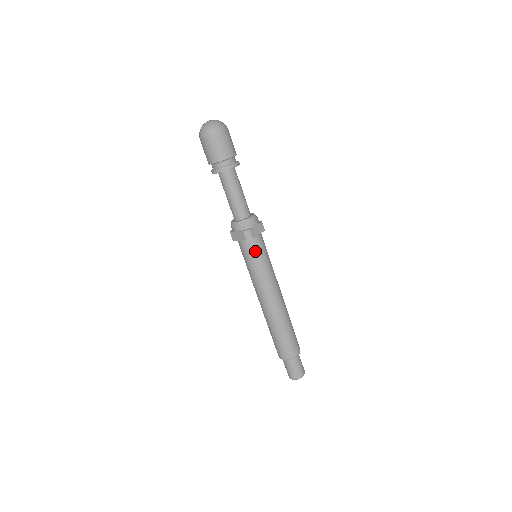
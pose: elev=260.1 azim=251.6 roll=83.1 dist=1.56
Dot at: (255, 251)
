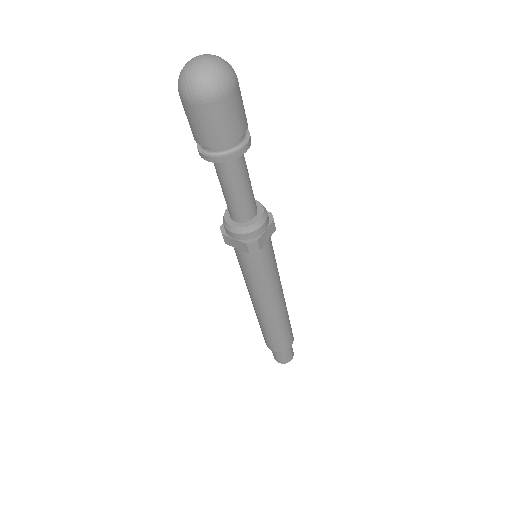
Dot at: (259, 261)
